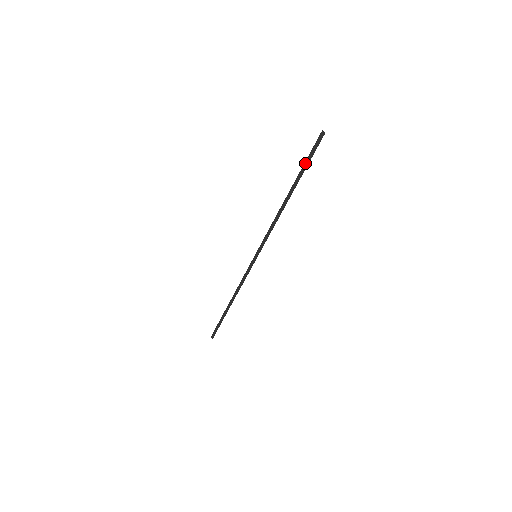
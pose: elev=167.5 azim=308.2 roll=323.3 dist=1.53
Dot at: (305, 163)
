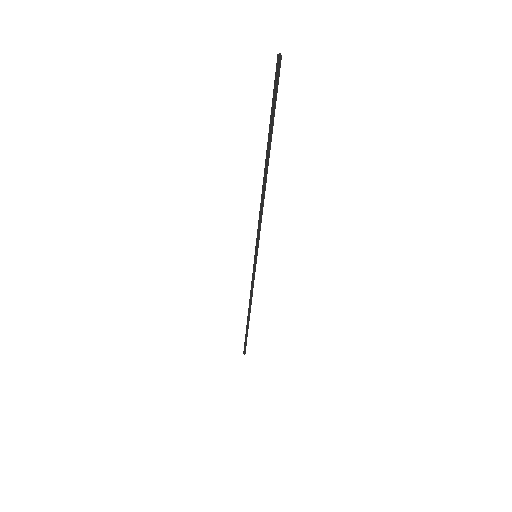
Dot at: occluded
